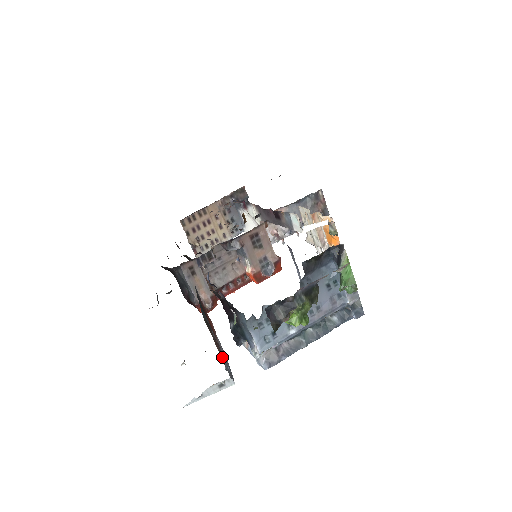
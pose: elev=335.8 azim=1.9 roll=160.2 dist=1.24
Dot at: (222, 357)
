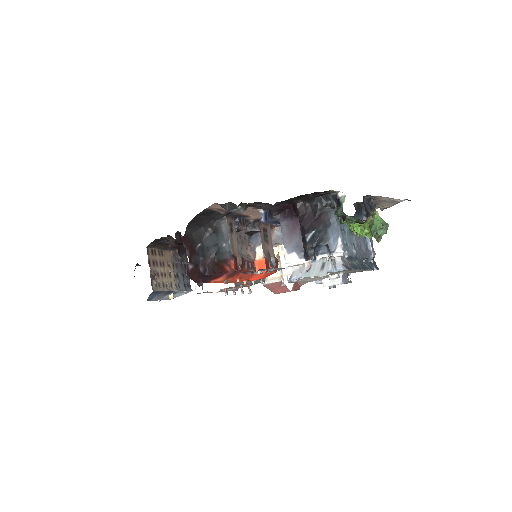
Dot at: occluded
